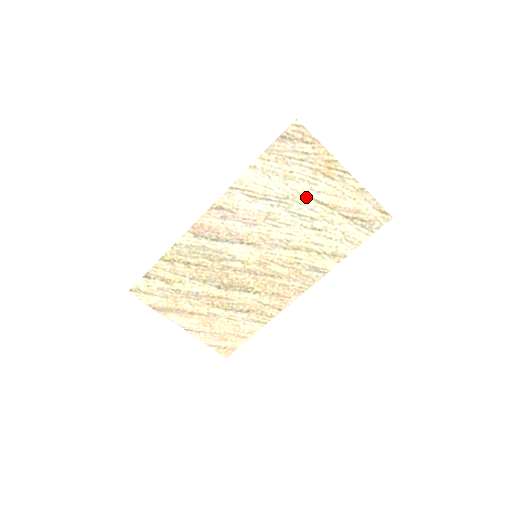
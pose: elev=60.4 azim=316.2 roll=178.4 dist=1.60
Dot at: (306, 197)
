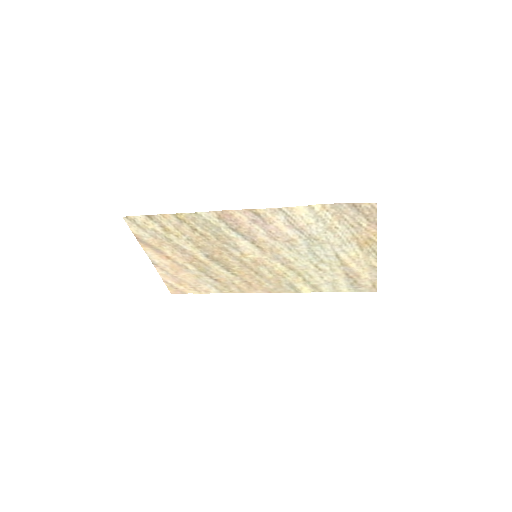
Dot at: (331, 248)
